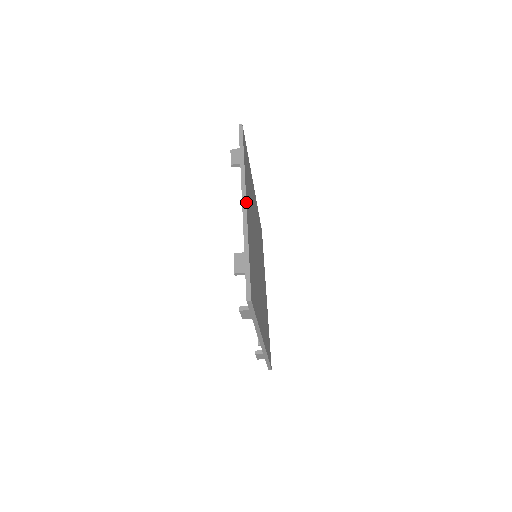
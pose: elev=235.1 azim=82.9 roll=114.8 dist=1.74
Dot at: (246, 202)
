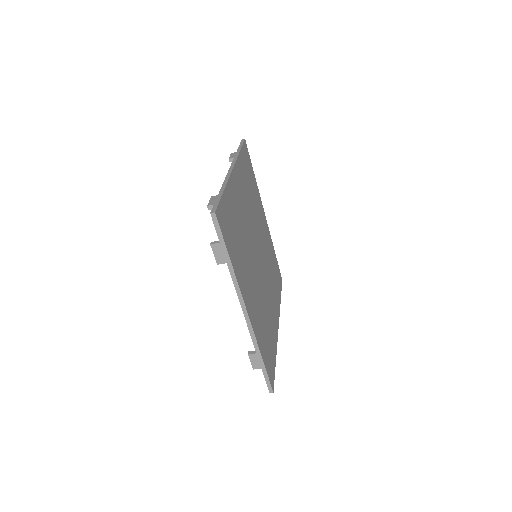
Dot at: (248, 314)
